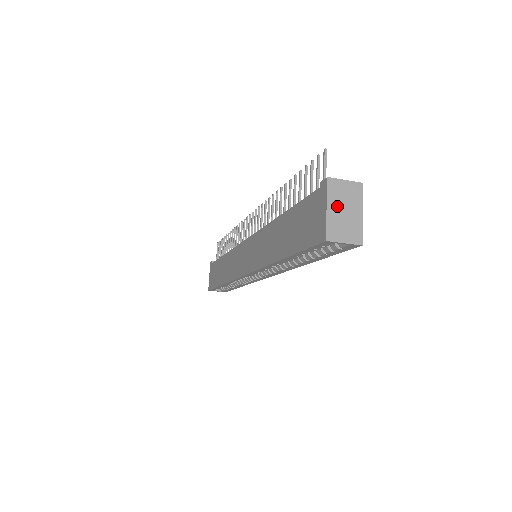
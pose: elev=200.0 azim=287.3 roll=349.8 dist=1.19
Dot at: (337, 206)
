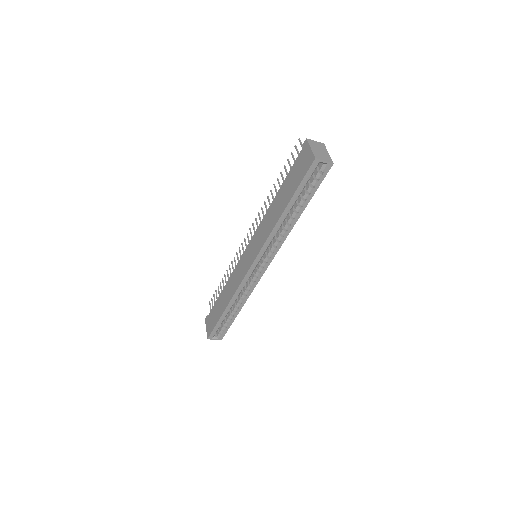
Dot at: (315, 148)
